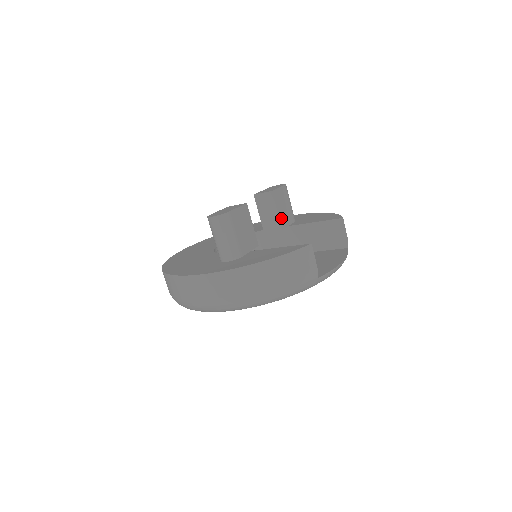
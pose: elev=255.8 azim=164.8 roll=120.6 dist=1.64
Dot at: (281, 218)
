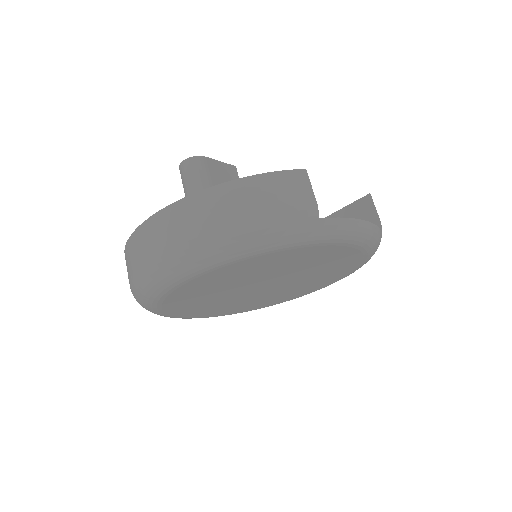
Dot at: occluded
